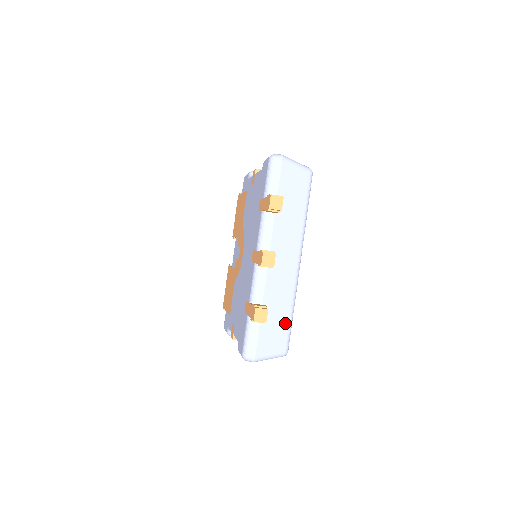
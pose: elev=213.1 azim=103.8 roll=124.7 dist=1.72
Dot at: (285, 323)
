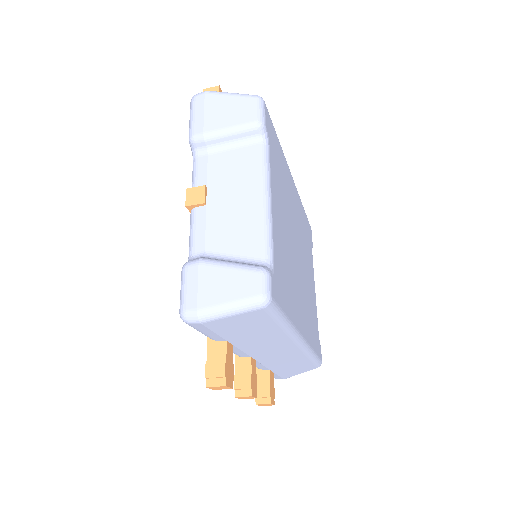
Dot at: (306, 363)
